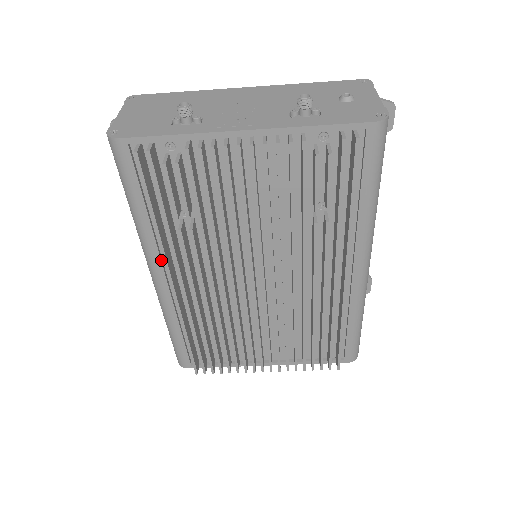
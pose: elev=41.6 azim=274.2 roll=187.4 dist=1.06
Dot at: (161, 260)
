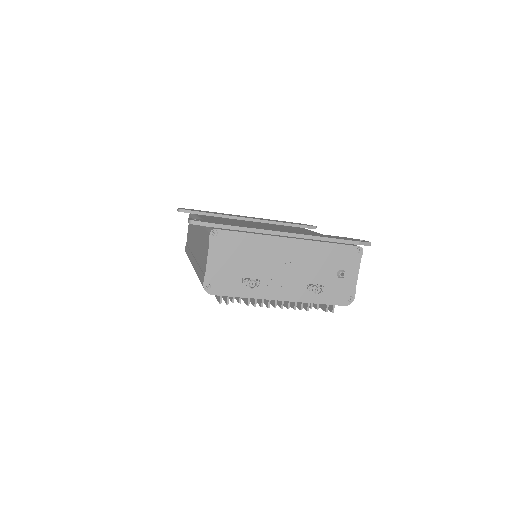
Dot at: occluded
